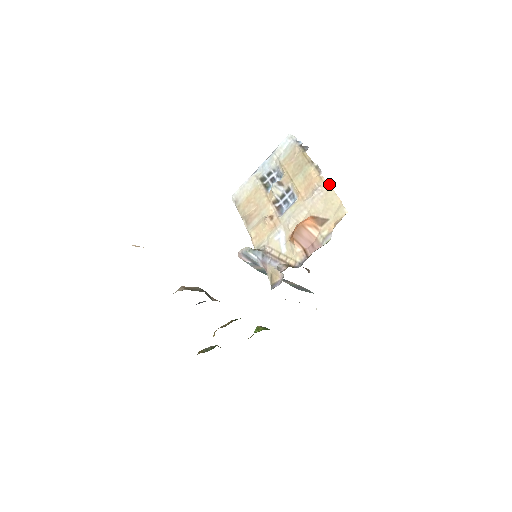
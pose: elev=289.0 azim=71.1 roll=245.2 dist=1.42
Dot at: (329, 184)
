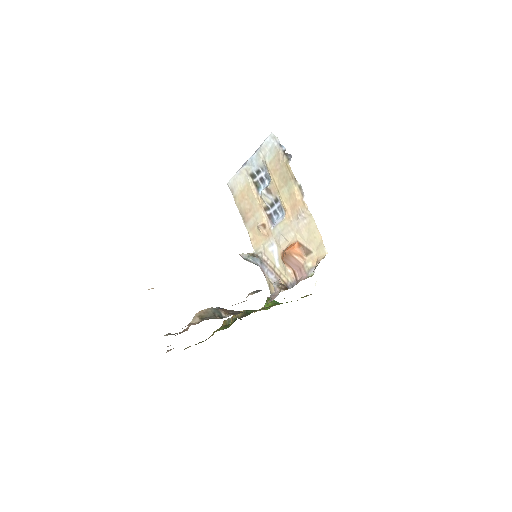
Dot at: (311, 214)
